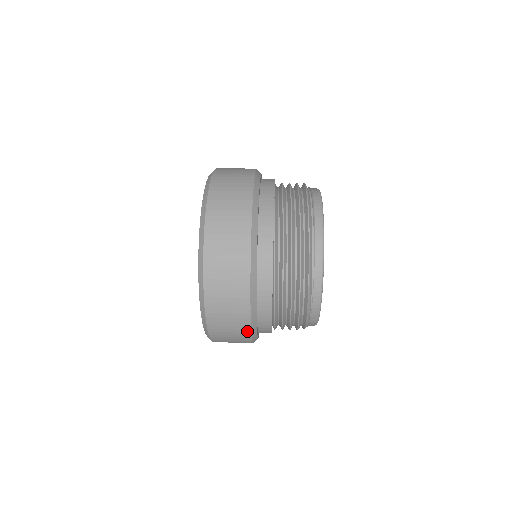
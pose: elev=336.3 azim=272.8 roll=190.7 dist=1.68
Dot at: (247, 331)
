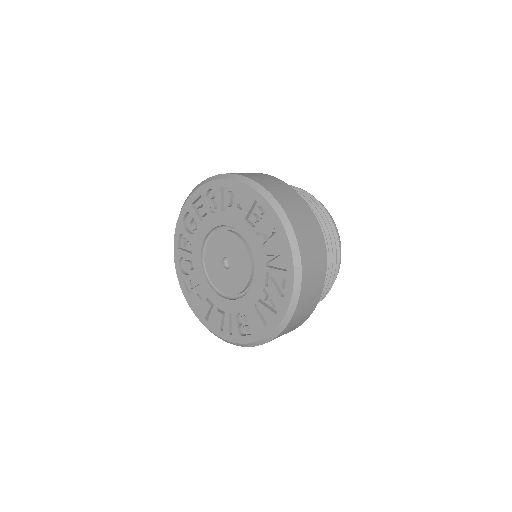
Dot at: (323, 279)
